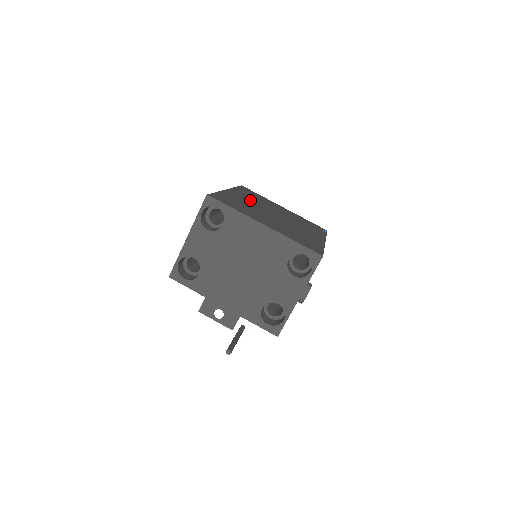
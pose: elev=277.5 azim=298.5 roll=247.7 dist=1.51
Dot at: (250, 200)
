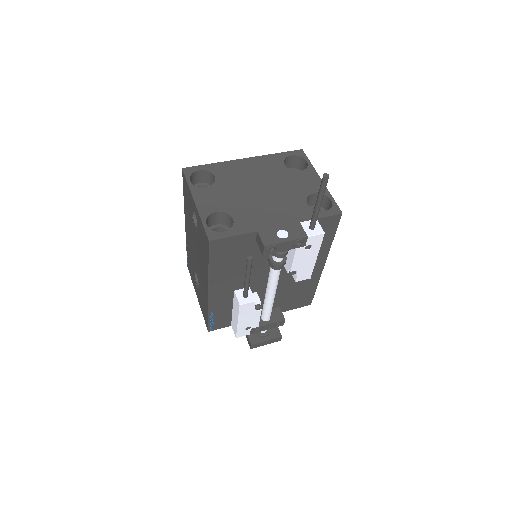
Dot at: occluded
